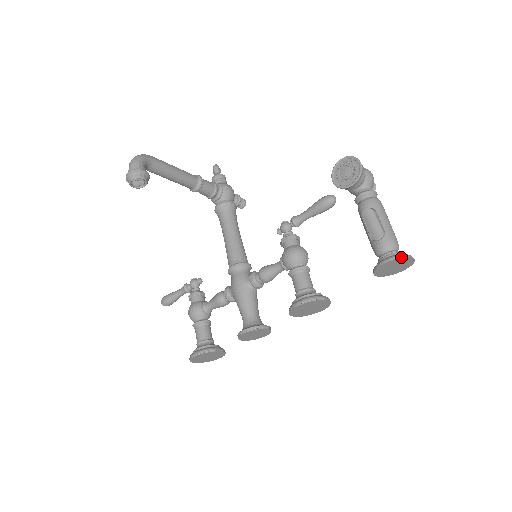
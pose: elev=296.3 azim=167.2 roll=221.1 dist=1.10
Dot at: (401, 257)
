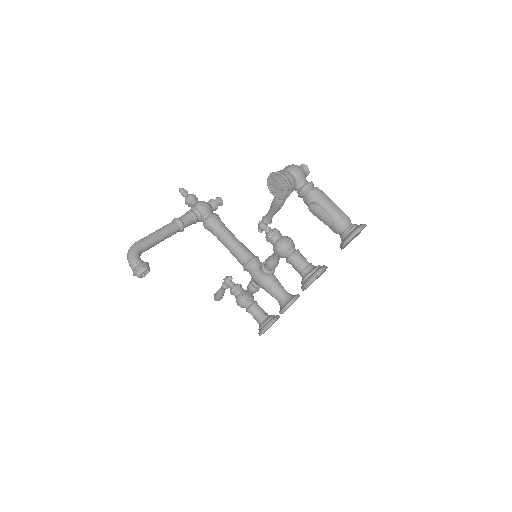
Dot at: (354, 236)
